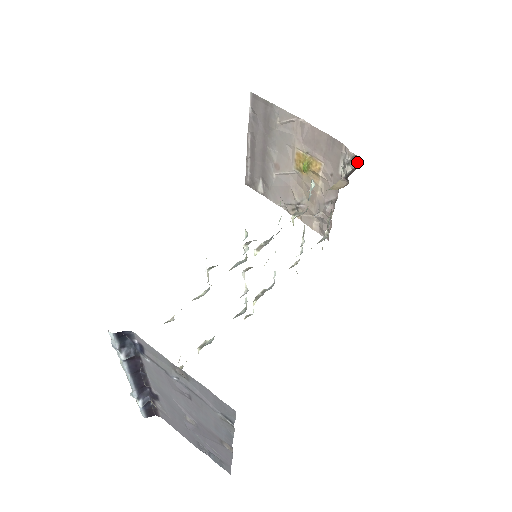
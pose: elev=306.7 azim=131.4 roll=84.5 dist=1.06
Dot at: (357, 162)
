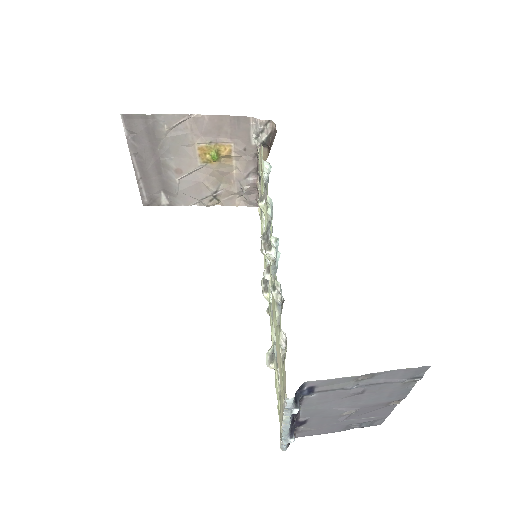
Dot at: (273, 126)
